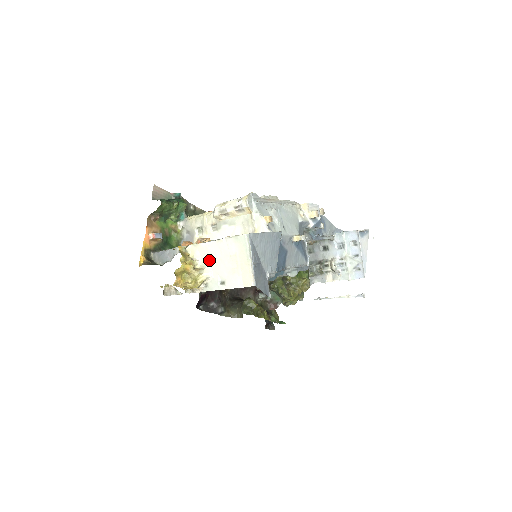
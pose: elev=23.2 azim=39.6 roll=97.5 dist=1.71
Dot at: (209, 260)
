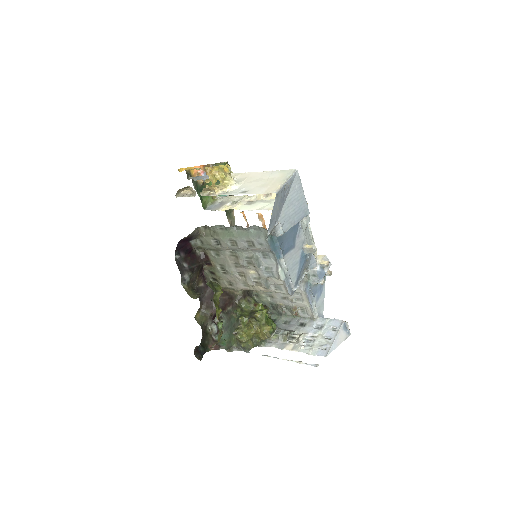
Dot at: (245, 180)
